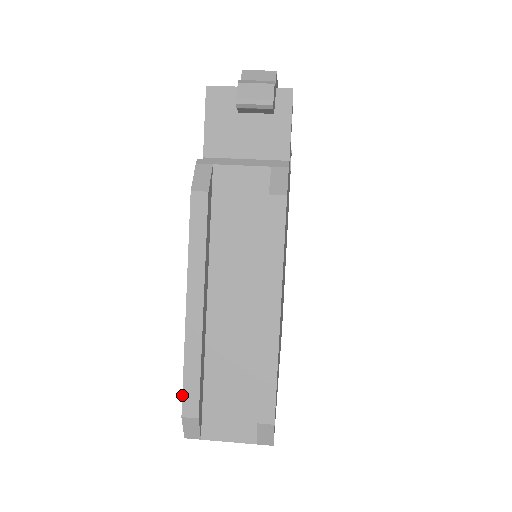
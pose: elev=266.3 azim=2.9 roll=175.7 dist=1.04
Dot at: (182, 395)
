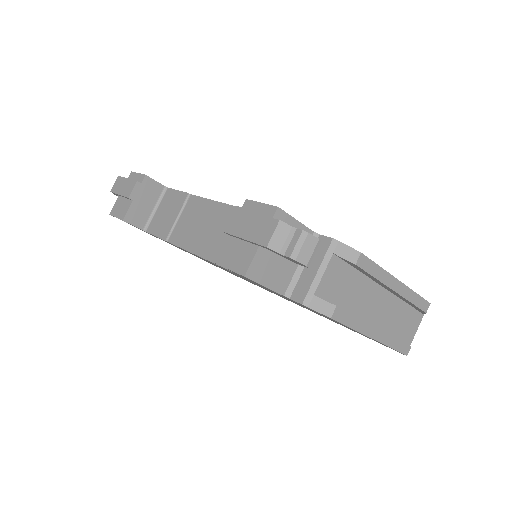
Dot at: occluded
